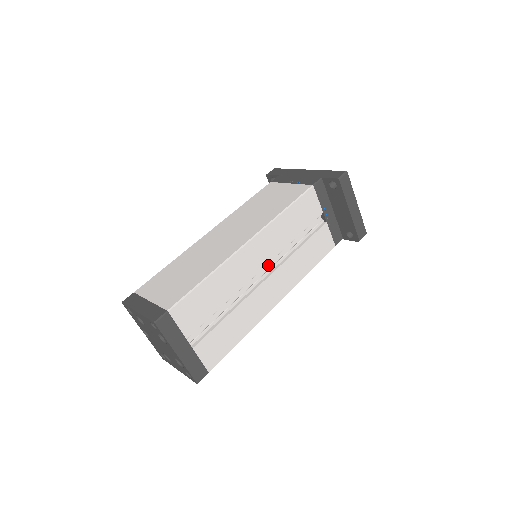
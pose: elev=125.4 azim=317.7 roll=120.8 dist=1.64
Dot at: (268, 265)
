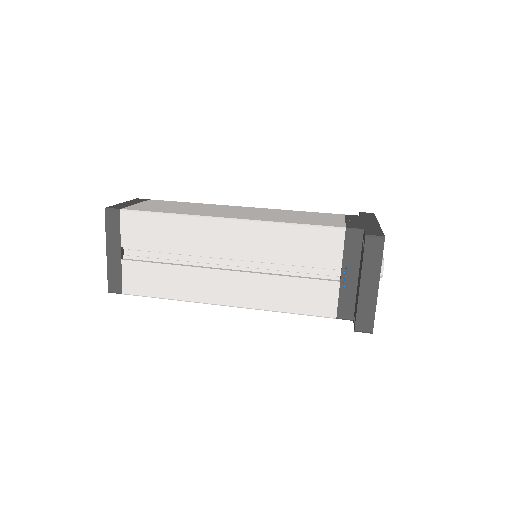
Dot at: (242, 262)
